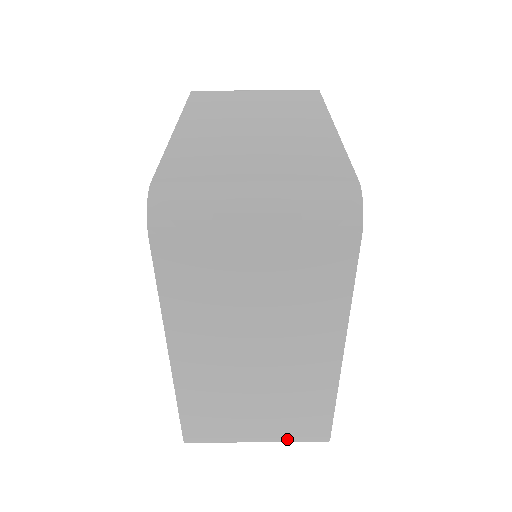
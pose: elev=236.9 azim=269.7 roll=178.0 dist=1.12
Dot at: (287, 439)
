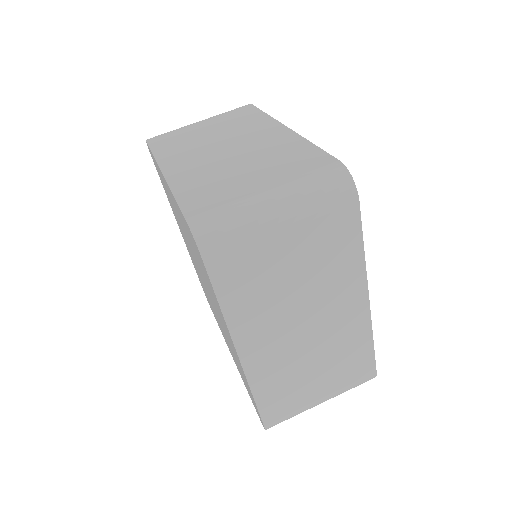
Dot at: (298, 179)
